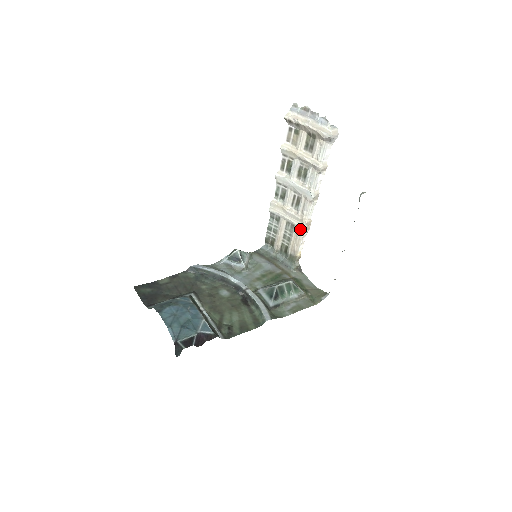
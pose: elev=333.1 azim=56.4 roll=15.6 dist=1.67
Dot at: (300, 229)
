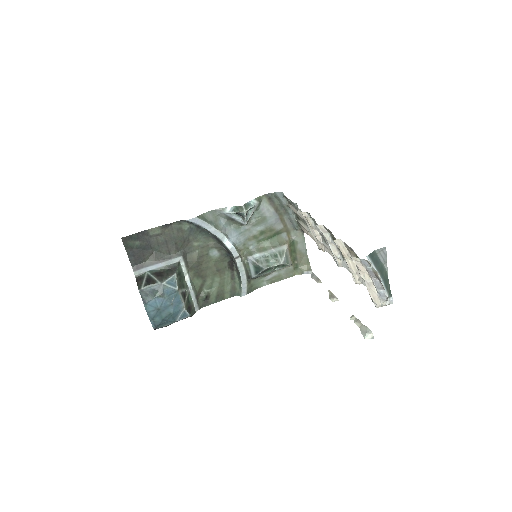
Dot at: (316, 242)
